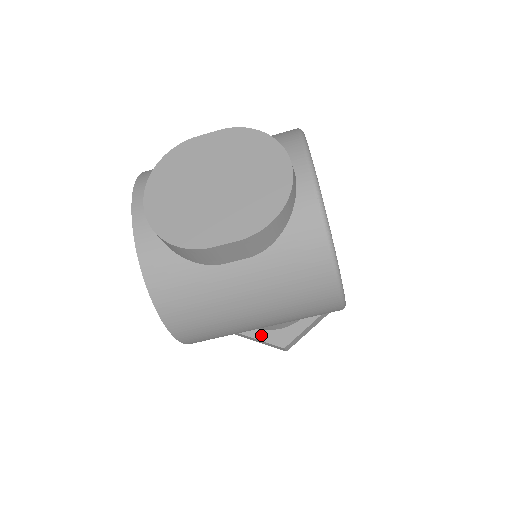
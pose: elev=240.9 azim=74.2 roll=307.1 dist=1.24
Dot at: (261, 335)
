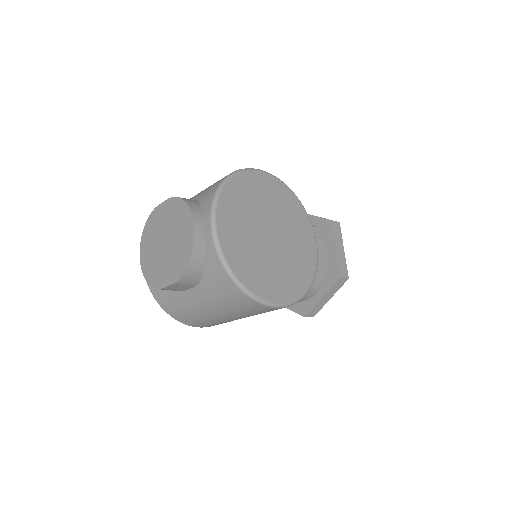
Dot at: (291, 306)
